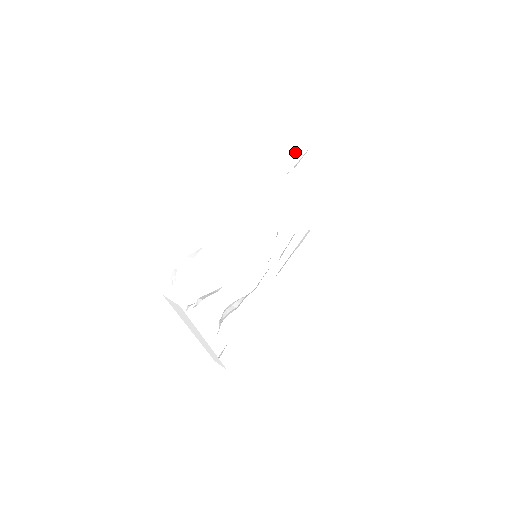
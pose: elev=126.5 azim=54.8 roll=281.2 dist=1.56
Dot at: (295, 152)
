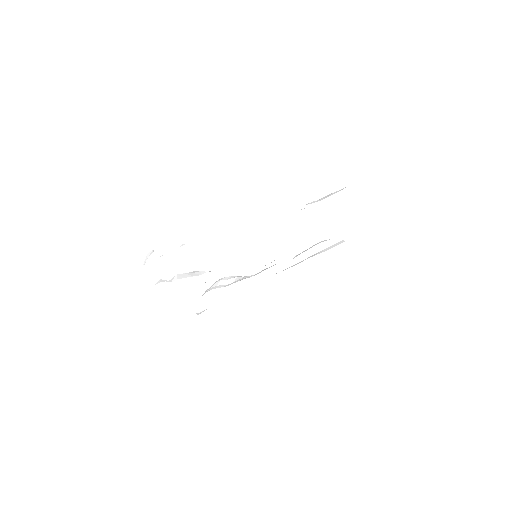
Dot at: (314, 195)
